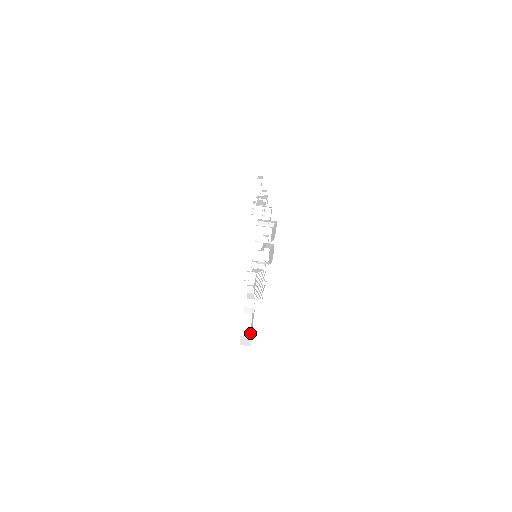
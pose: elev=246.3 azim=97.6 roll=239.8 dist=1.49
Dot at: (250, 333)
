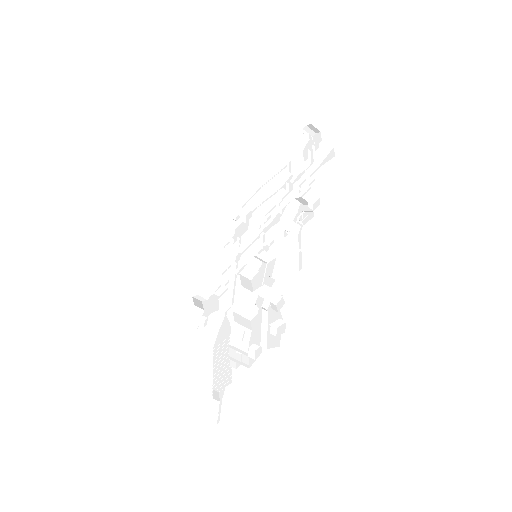
Dot at: (207, 302)
